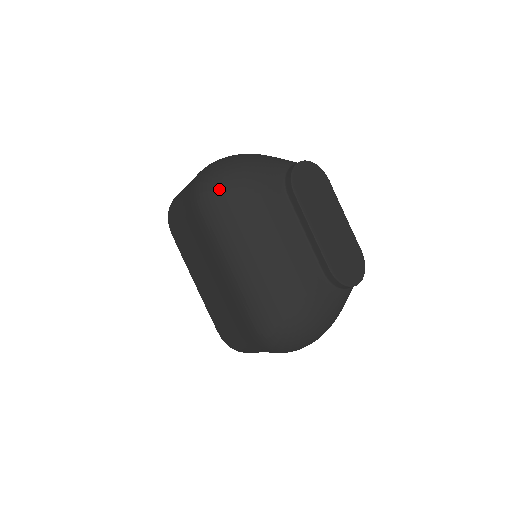
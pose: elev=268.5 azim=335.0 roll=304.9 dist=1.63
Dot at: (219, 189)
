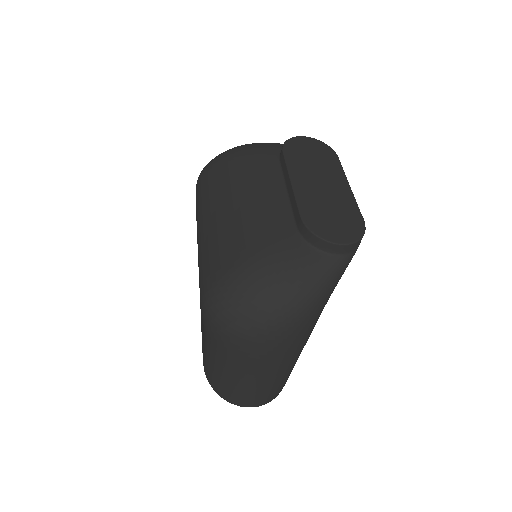
Dot at: (215, 159)
